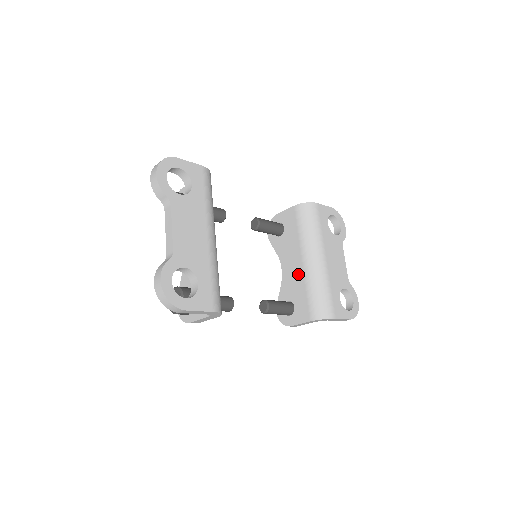
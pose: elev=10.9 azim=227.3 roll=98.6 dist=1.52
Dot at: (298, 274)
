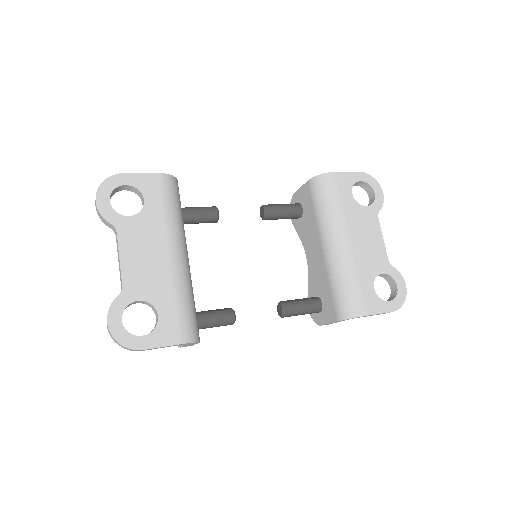
Dot at: (320, 264)
